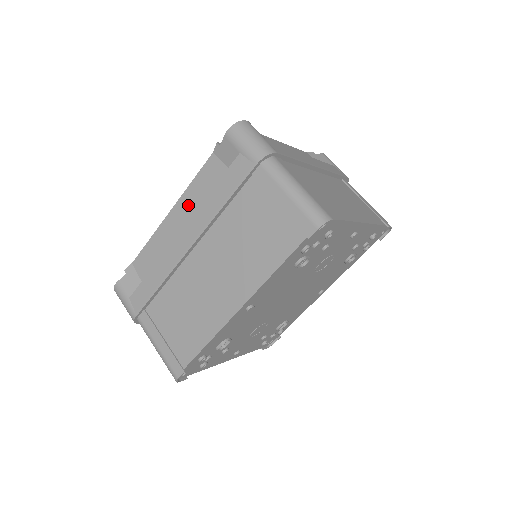
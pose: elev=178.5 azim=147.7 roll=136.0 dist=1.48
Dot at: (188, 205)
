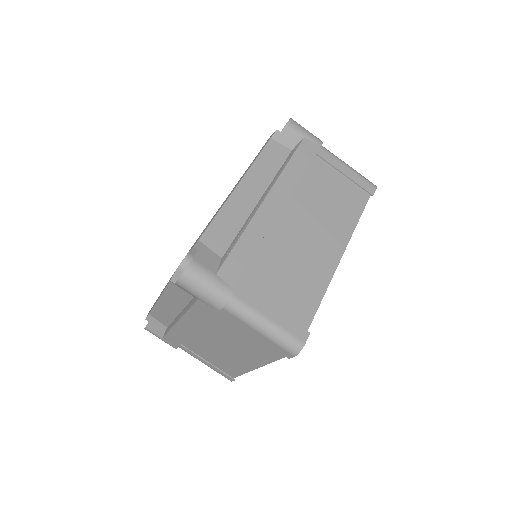
Dot at: (259, 178)
